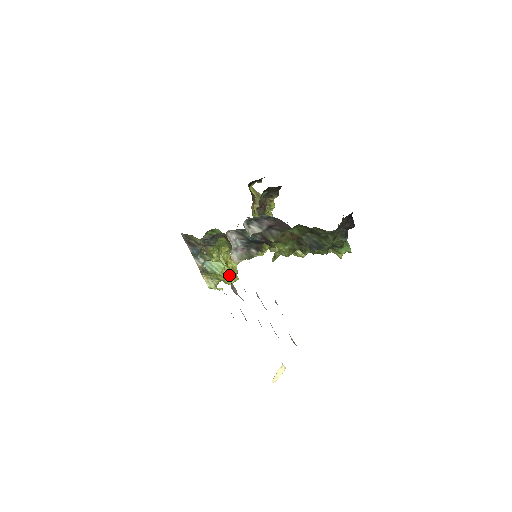
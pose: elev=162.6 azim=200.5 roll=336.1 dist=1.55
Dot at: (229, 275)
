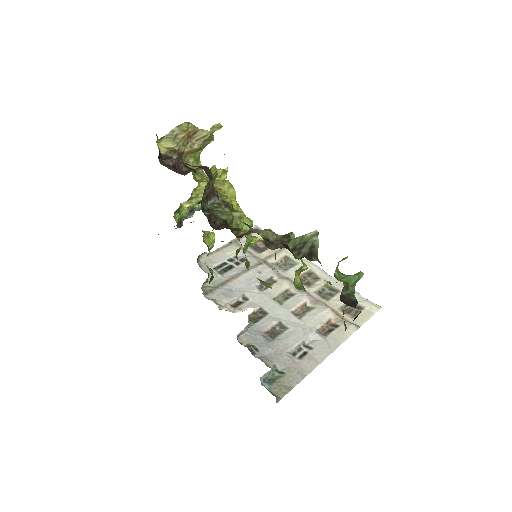
Dot at: occluded
